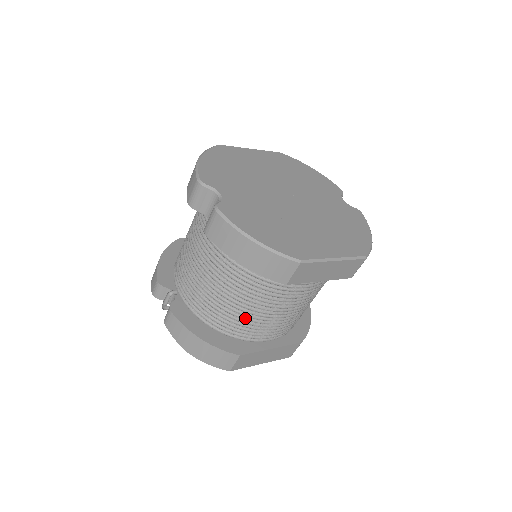
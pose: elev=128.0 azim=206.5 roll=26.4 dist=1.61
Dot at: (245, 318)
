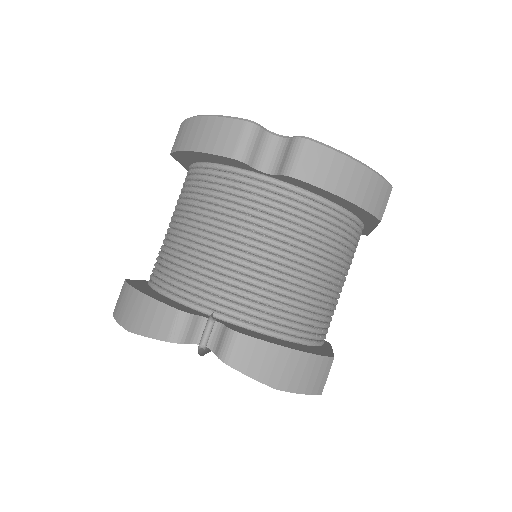
Dot at: (323, 303)
